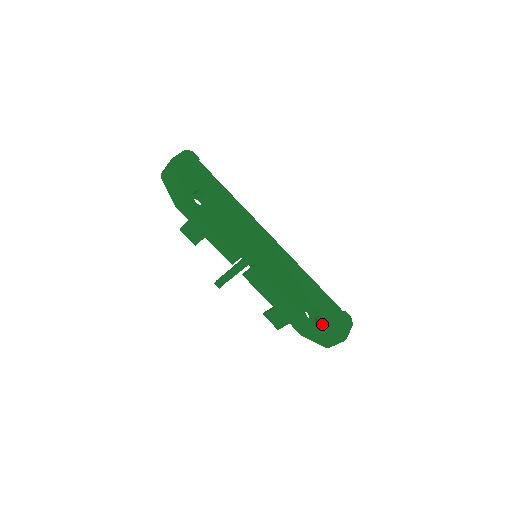
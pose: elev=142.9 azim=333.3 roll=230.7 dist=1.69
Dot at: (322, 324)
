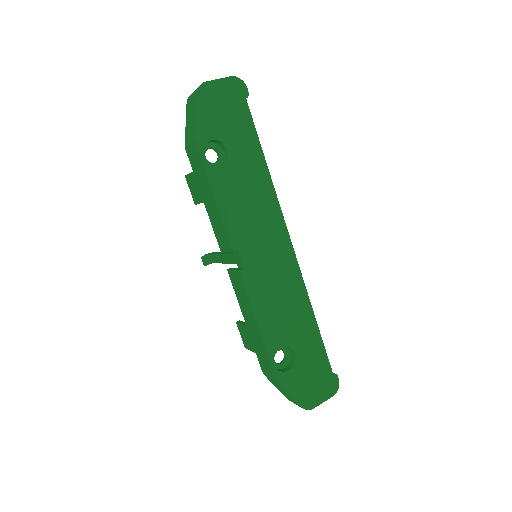
Dot at: (290, 378)
